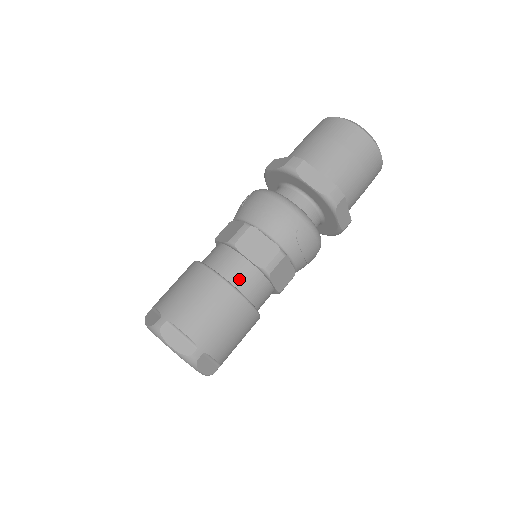
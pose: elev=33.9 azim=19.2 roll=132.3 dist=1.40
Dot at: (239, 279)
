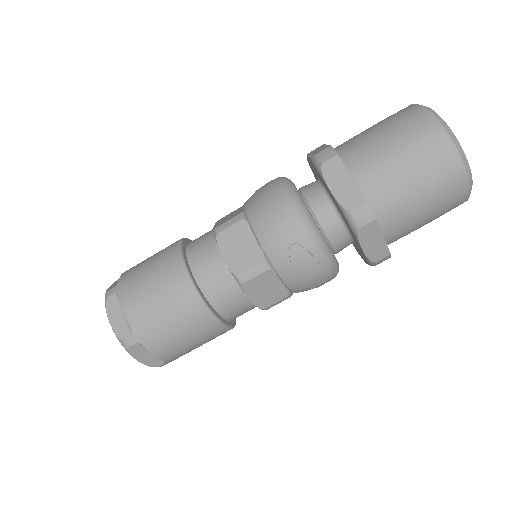
Dot at: (206, 277)
